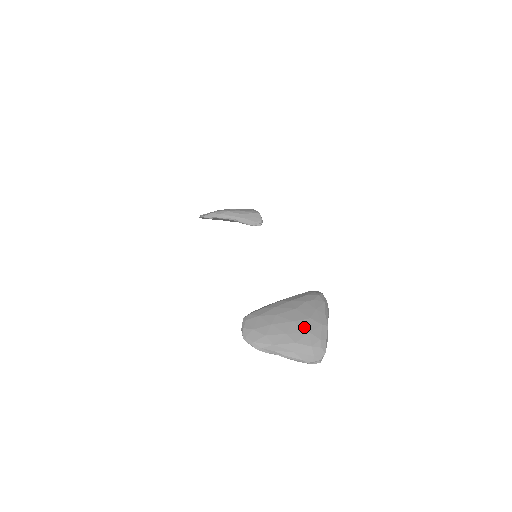
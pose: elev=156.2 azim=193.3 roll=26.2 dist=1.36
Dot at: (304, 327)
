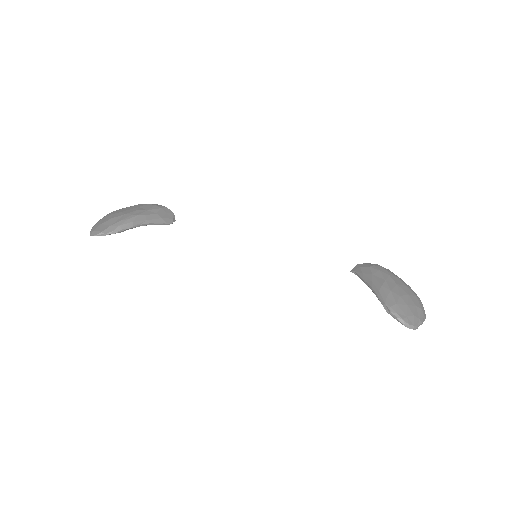
Dot at: (413, 294)
